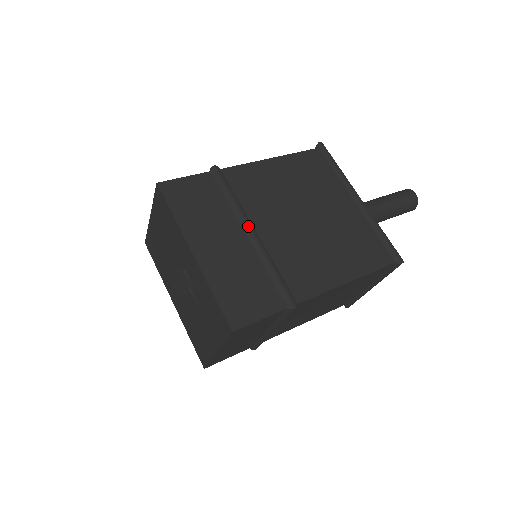
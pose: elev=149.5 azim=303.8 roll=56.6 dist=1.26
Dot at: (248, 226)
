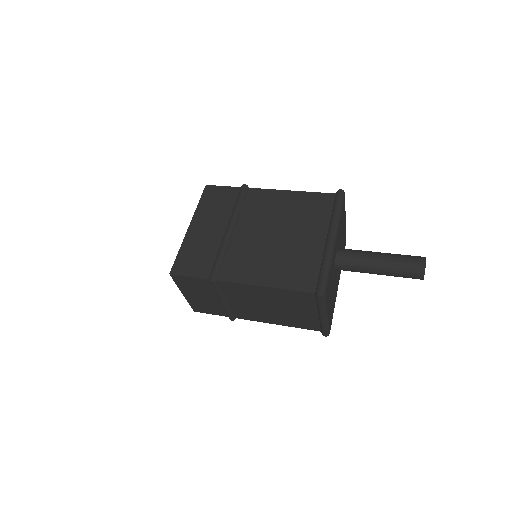
Dot at: (230, 225)
